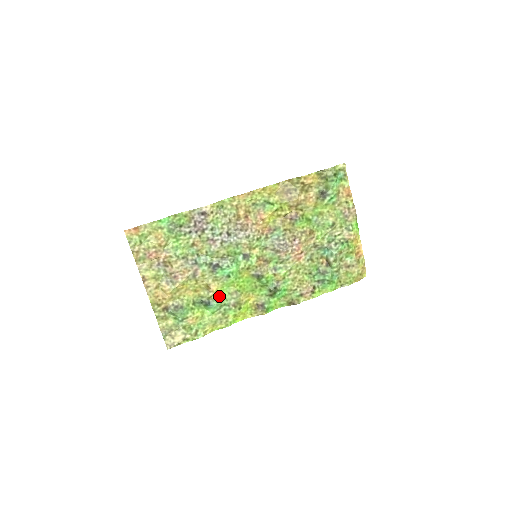
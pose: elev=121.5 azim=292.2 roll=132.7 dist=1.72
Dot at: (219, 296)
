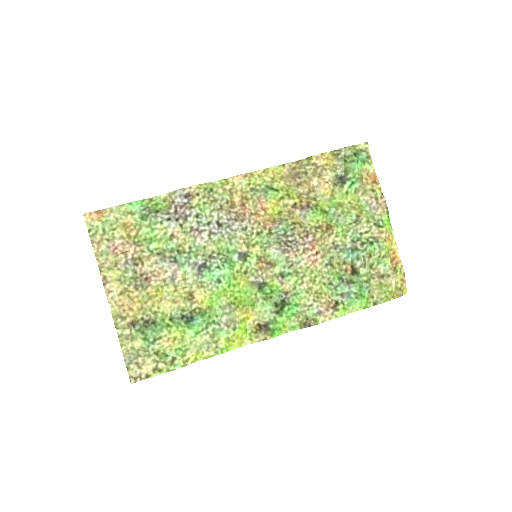
Dot at: (206, 310)
